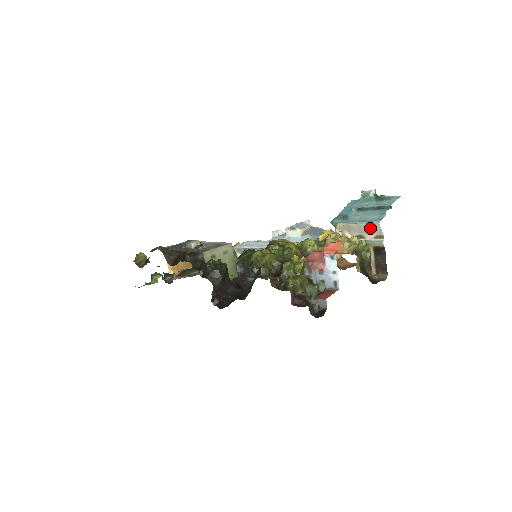
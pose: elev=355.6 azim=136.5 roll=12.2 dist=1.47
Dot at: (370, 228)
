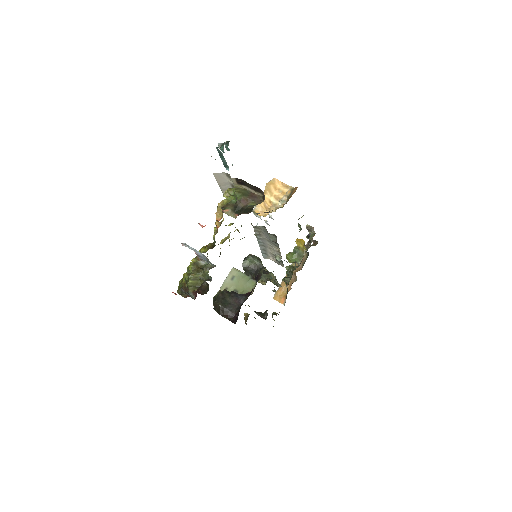
Dot at: (220, 179)
